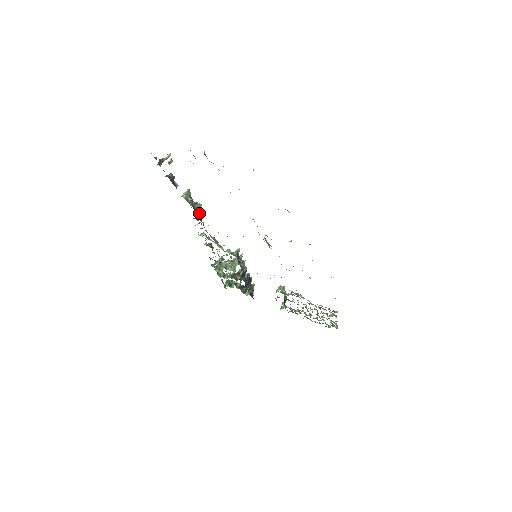
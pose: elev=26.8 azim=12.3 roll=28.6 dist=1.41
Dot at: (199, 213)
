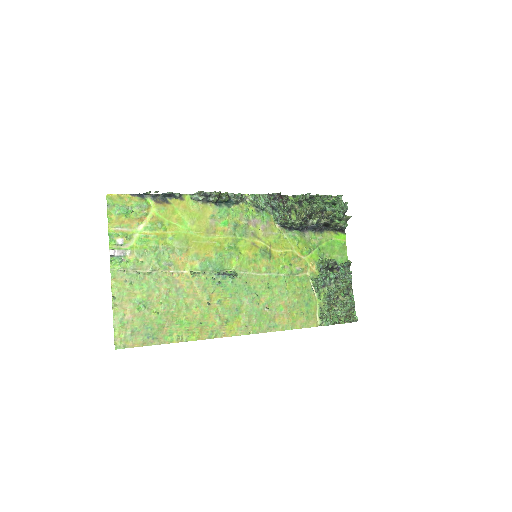
Dot at: (221, 201)
